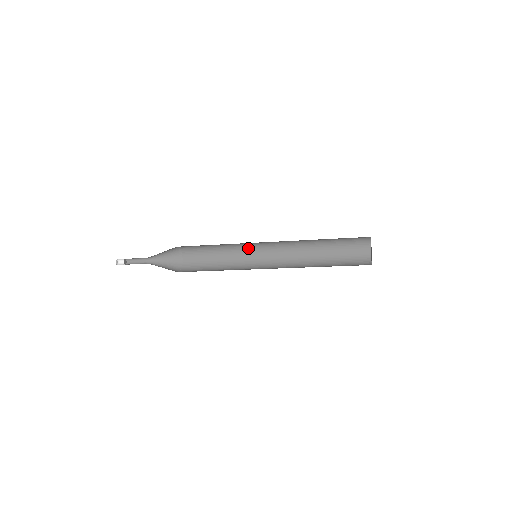
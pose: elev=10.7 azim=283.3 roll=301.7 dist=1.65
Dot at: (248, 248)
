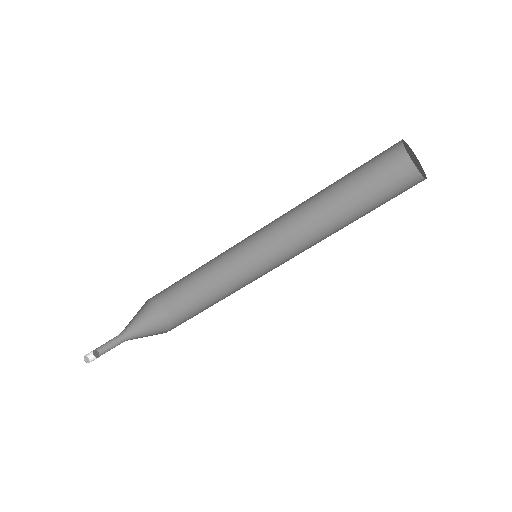
Dot at: (255, 276)
